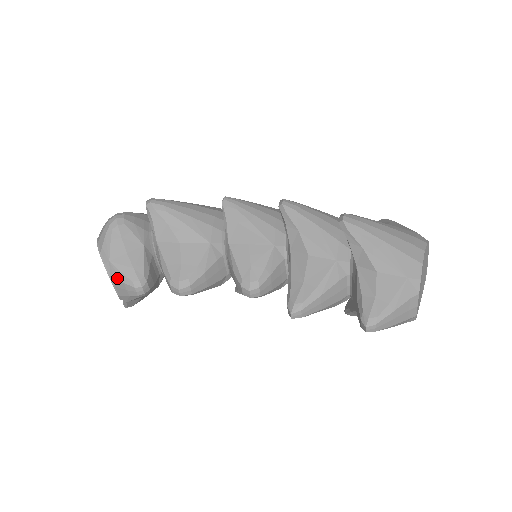
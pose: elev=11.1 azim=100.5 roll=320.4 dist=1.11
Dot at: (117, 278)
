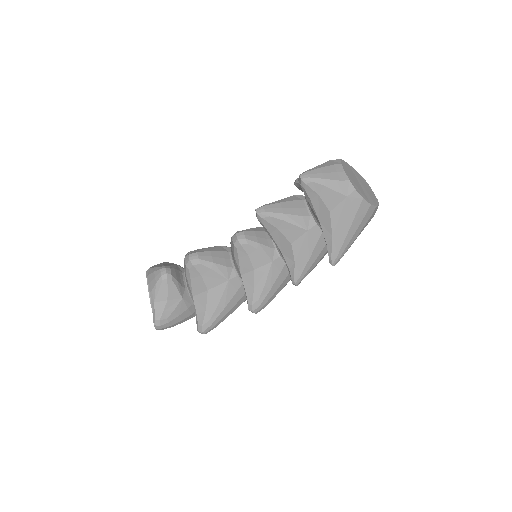
Dot at: (151, 273)
